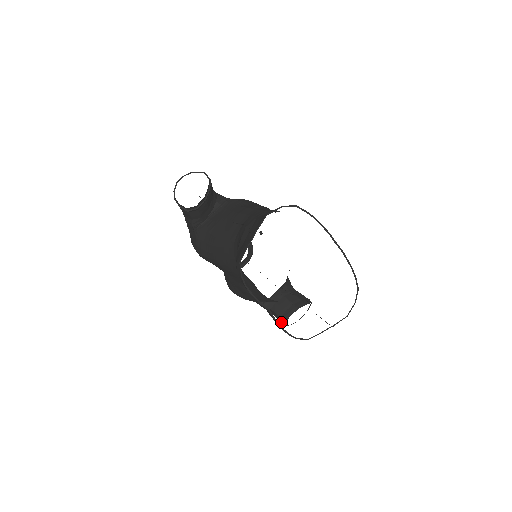
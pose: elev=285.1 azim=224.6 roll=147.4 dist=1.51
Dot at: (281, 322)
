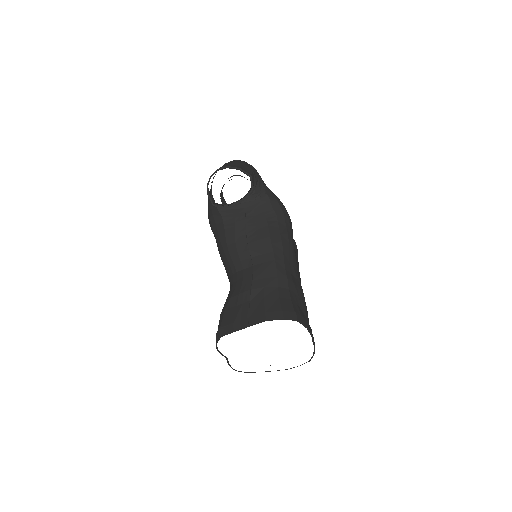
Dot at: occluded
